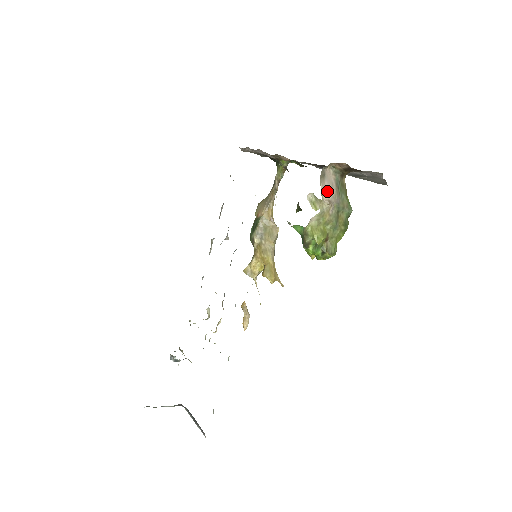
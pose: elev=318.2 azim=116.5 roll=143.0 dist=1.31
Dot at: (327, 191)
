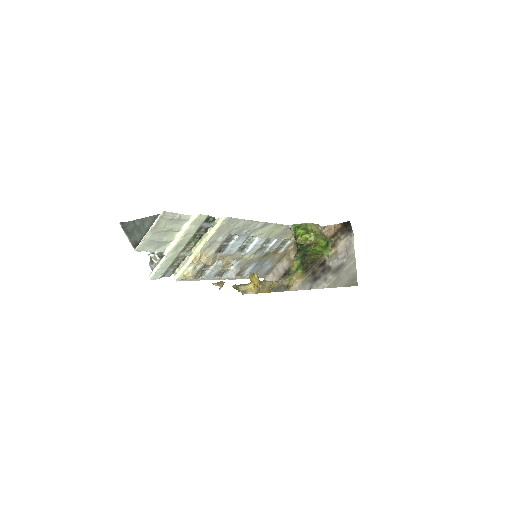
Dot at: occluded
